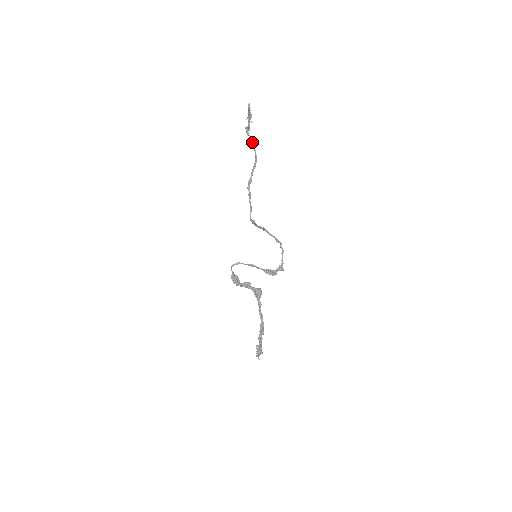
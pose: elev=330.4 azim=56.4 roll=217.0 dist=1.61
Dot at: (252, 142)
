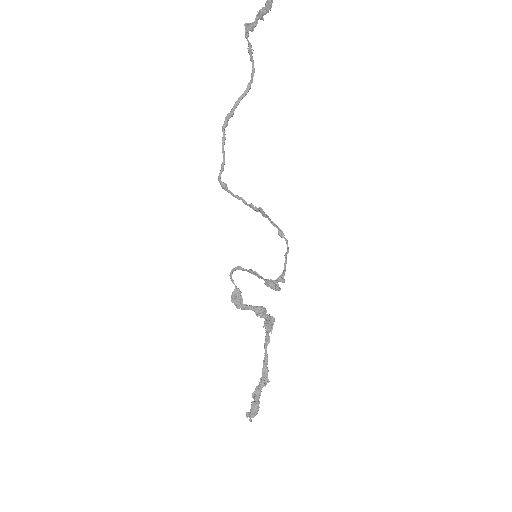
Dot at: (251, 54)
